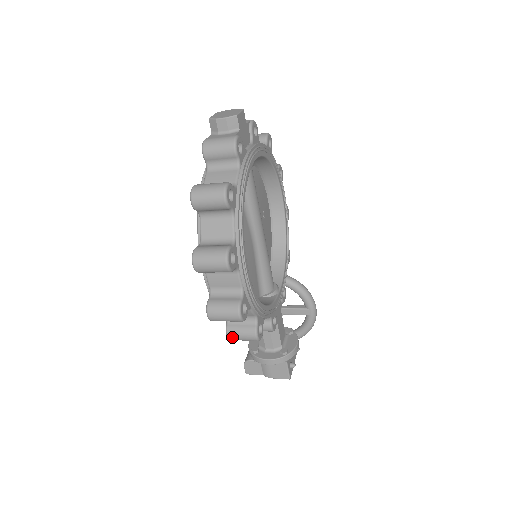
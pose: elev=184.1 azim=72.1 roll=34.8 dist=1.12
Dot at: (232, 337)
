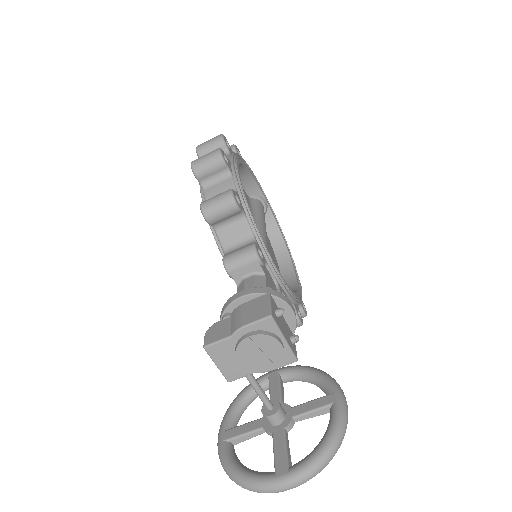
Dot at: (205, 202)
